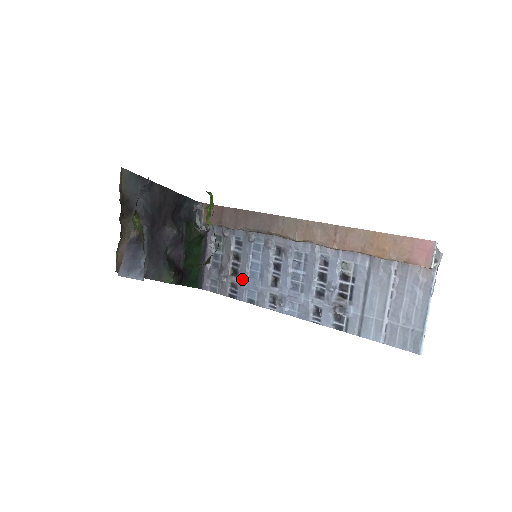
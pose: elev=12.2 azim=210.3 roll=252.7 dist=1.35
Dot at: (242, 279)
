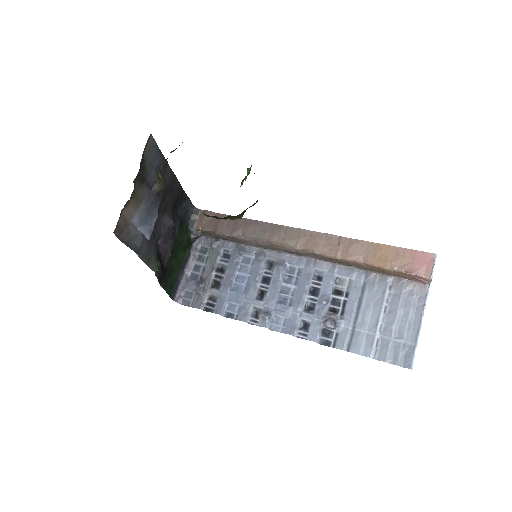
Dot at: (224, 291)
